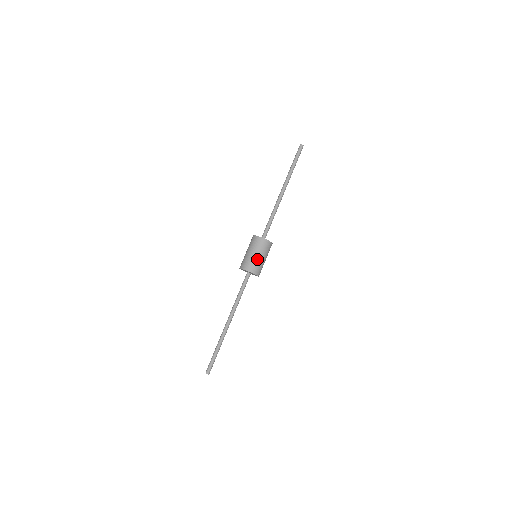
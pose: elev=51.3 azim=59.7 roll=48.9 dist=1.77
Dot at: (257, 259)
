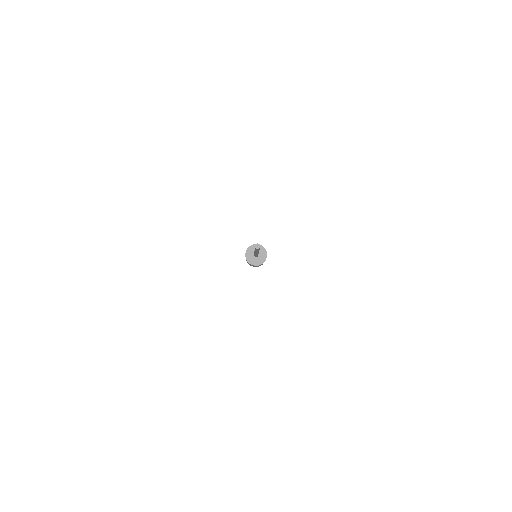
Dot at: occluded
